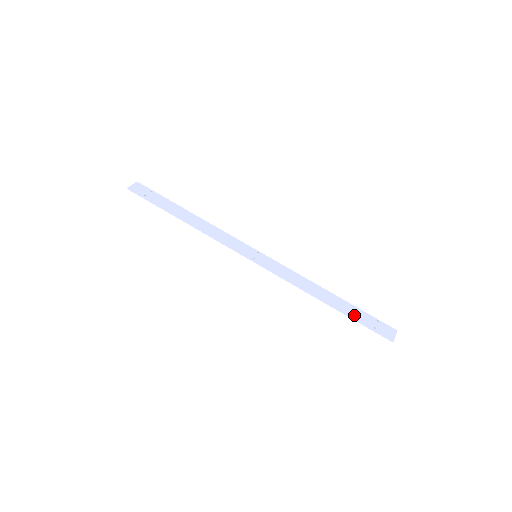
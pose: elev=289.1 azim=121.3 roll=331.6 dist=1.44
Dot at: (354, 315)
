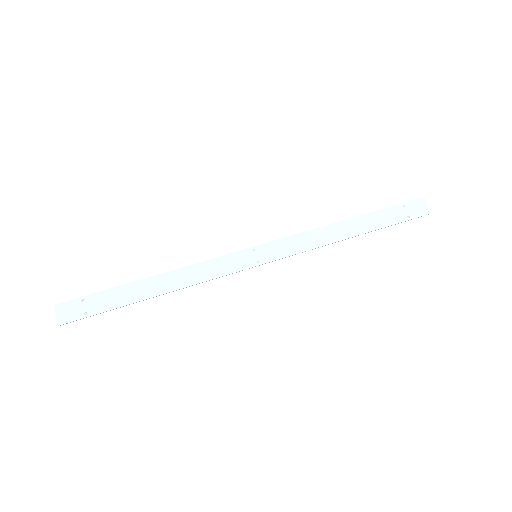
Dot at: (384, 222)
